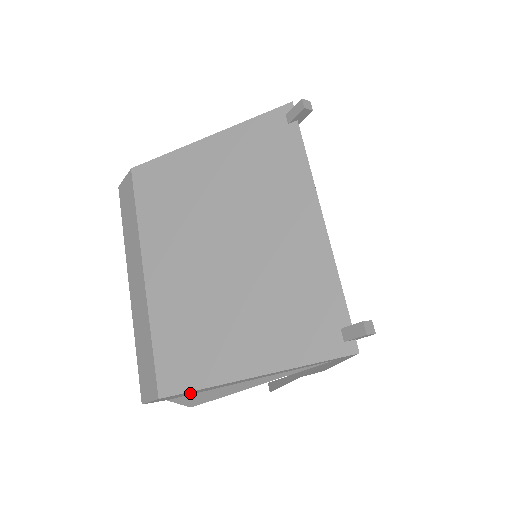
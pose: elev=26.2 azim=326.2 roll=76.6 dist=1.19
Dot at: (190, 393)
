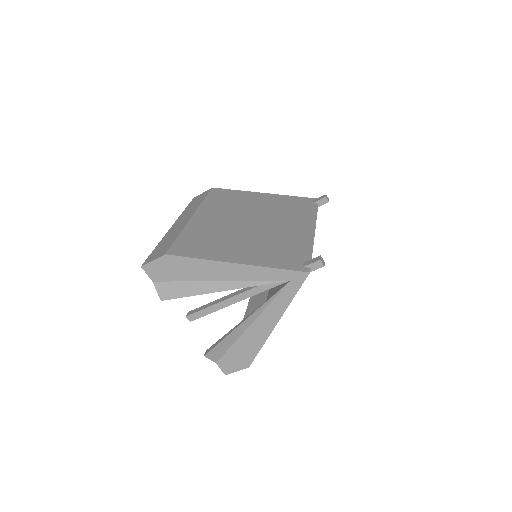
Dot at: (181, 271)
